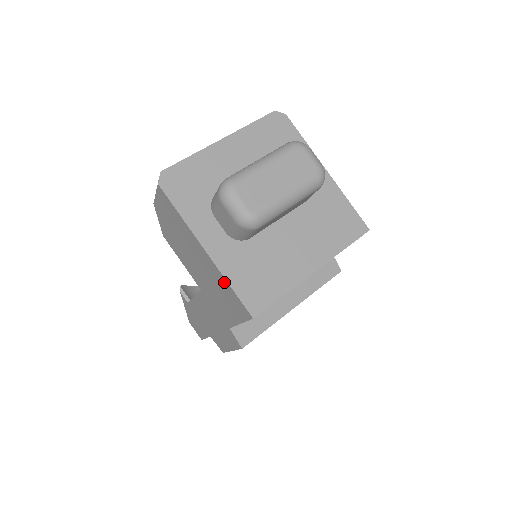
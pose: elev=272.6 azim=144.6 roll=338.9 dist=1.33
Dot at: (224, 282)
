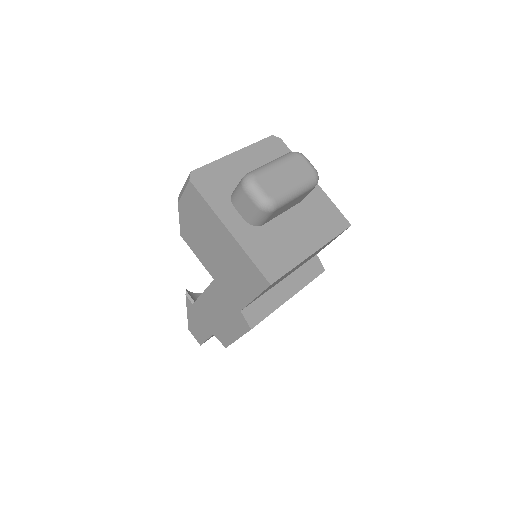
Dot at: (245, 258)
